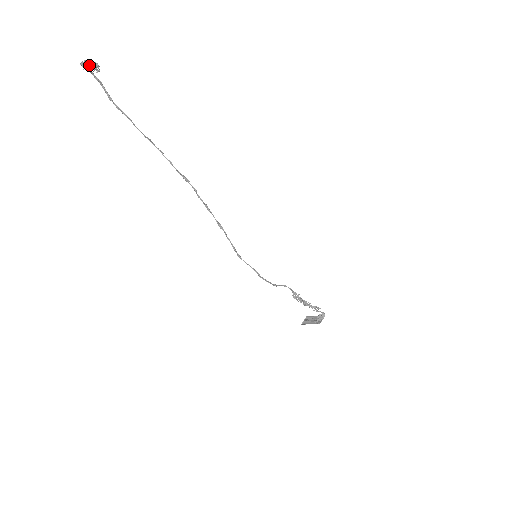
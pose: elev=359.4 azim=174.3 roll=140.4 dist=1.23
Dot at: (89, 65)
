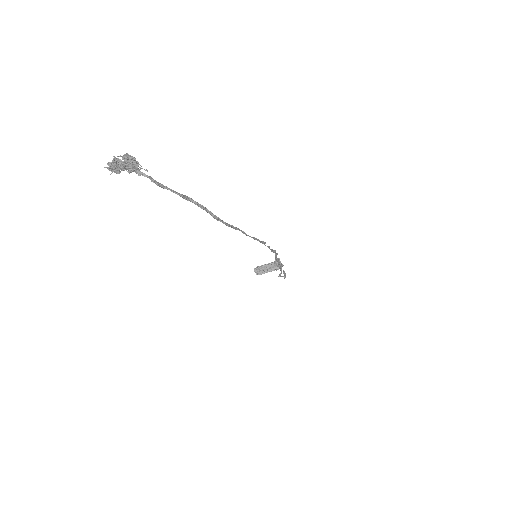
Dot at: (140, 171)
